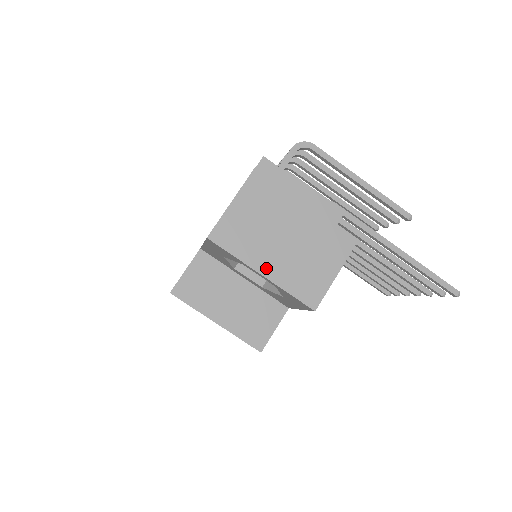
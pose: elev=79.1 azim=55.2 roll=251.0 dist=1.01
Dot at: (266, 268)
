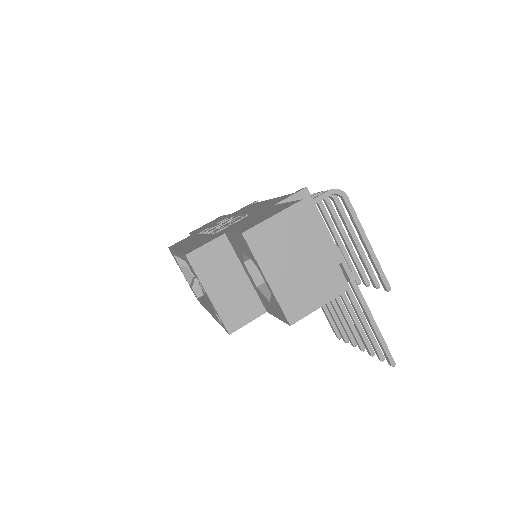
Dot at: (272, 277)
